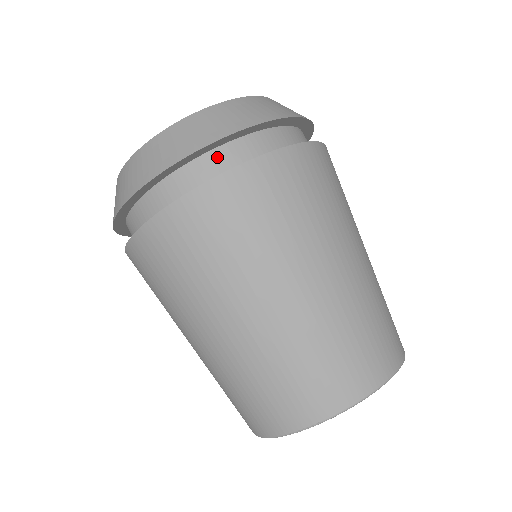
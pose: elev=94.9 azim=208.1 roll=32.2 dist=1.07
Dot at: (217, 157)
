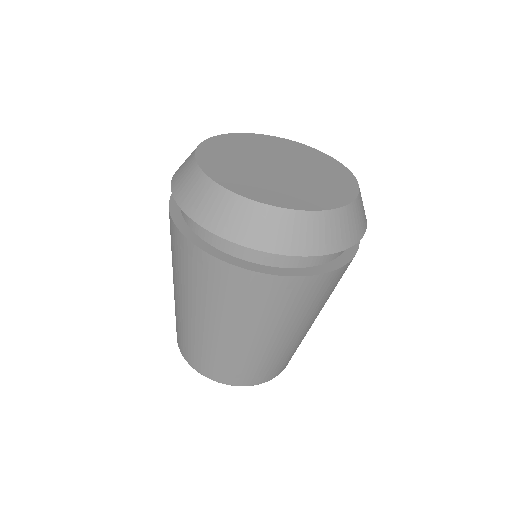
Dot at: occluded
